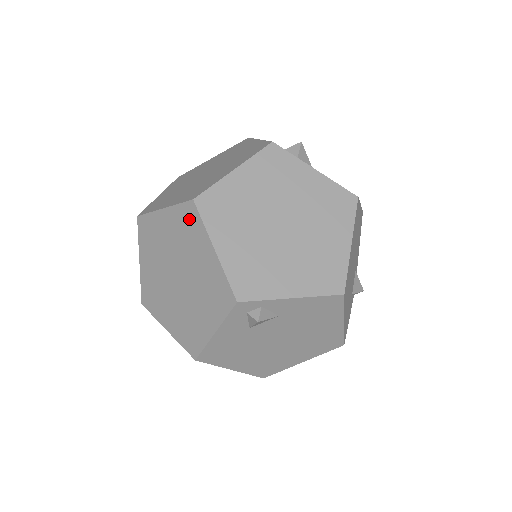
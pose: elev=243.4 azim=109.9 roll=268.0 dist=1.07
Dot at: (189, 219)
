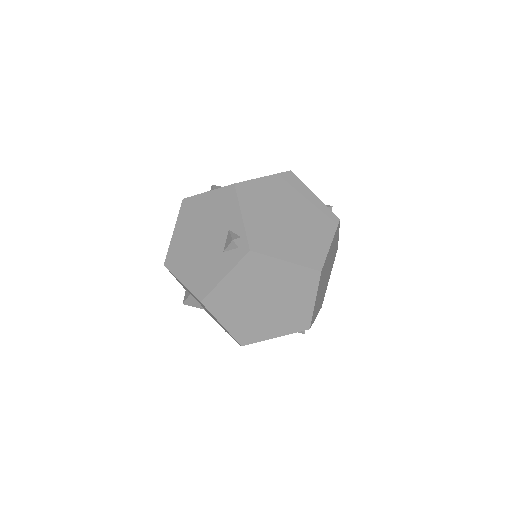
Dot at: (308, 279)
